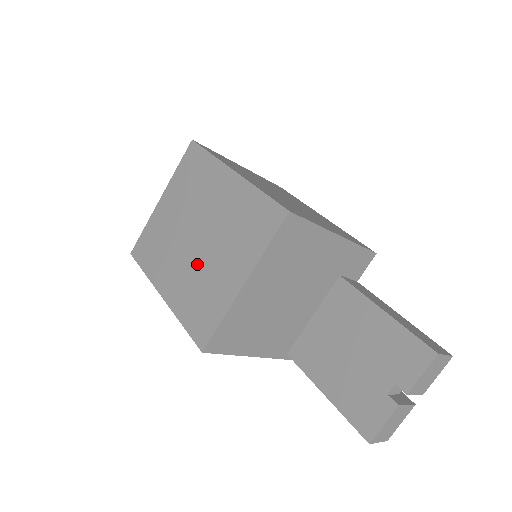
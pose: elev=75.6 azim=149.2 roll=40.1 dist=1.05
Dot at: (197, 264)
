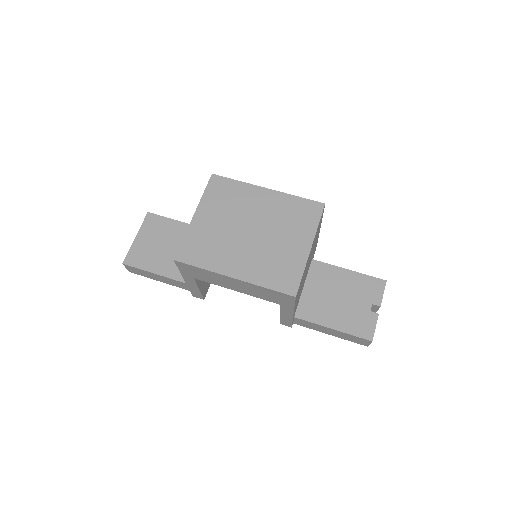
Dot at: (262, 247)
